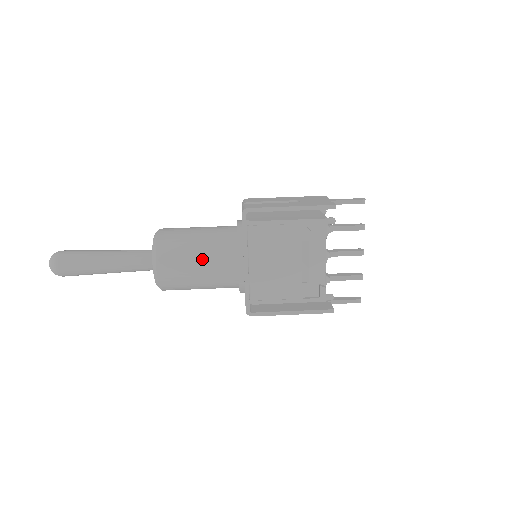
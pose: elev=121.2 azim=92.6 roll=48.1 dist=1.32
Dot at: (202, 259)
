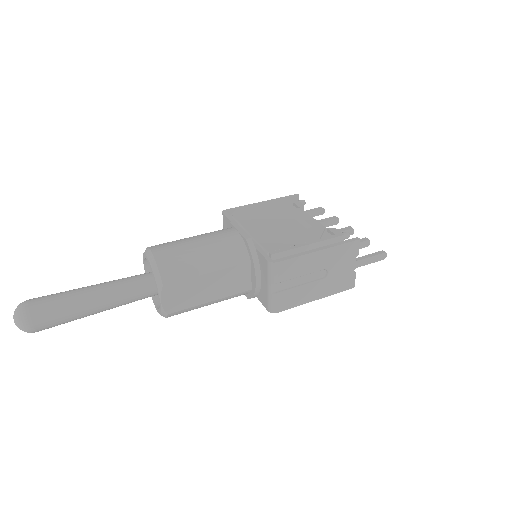
Dot at: (198, 236)
